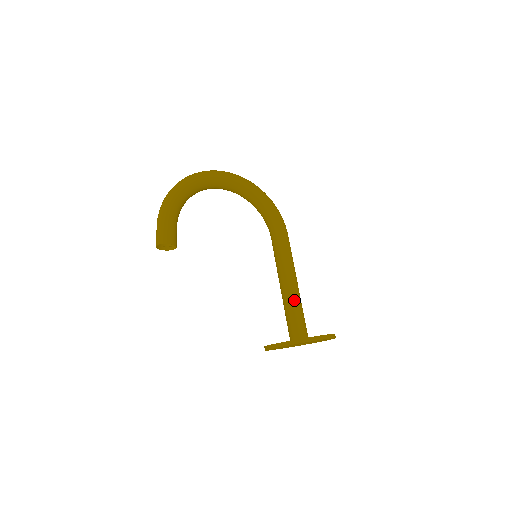
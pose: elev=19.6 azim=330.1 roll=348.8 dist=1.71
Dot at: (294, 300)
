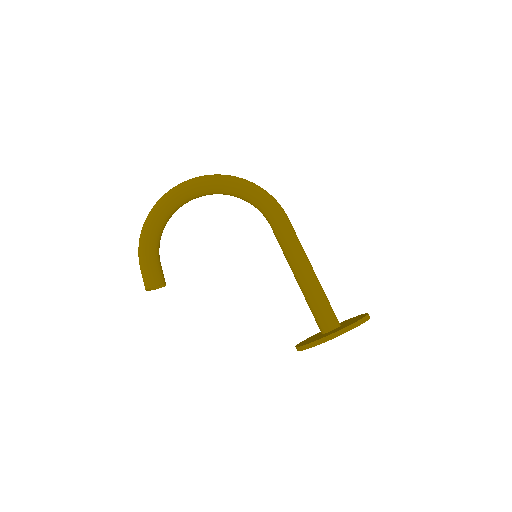
Dot at: (310, 290)
